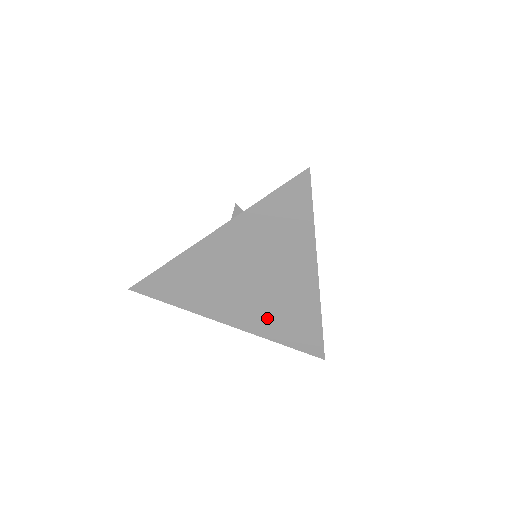
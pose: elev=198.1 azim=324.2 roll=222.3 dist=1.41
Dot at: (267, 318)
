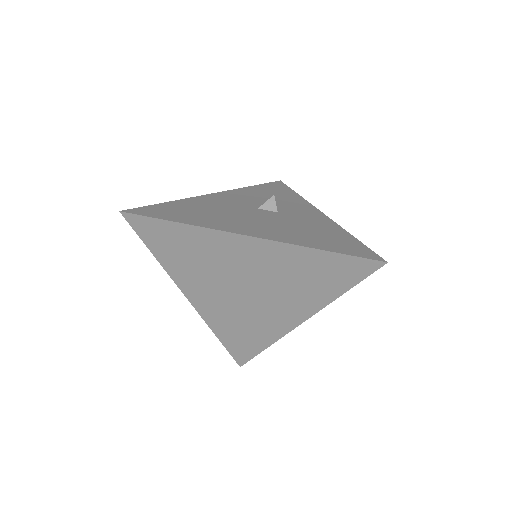
Dot at: (227, 317)
